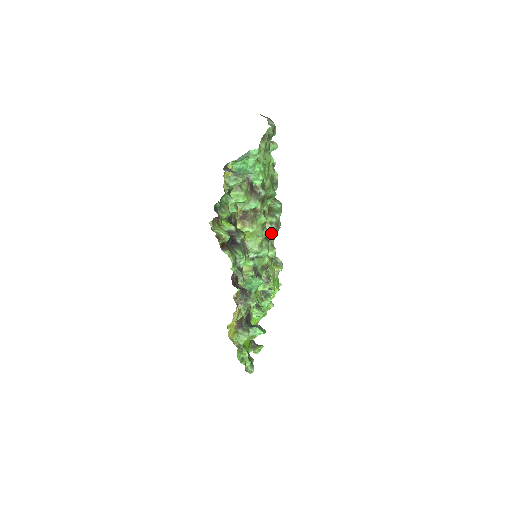
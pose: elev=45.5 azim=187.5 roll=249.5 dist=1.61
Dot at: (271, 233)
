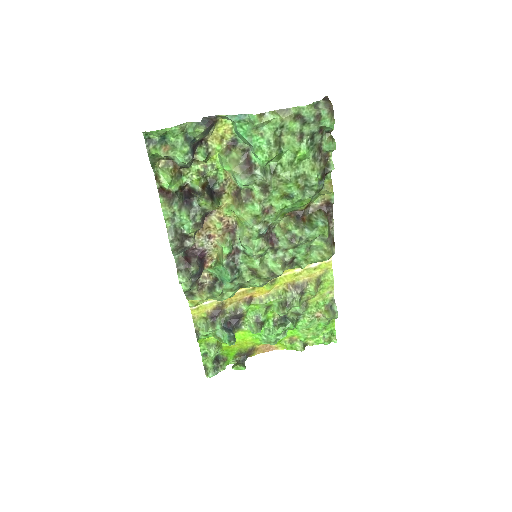
Dot at: (283, 243)
